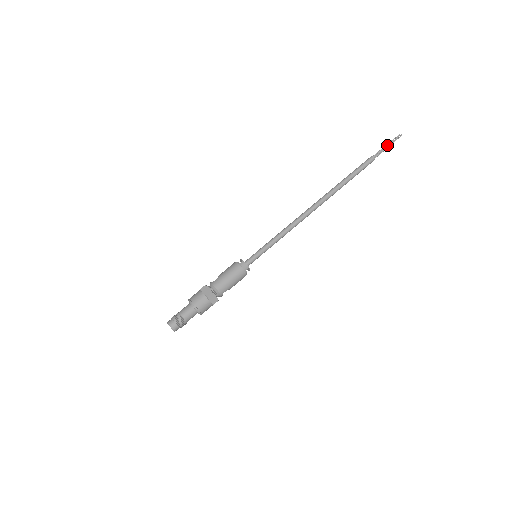
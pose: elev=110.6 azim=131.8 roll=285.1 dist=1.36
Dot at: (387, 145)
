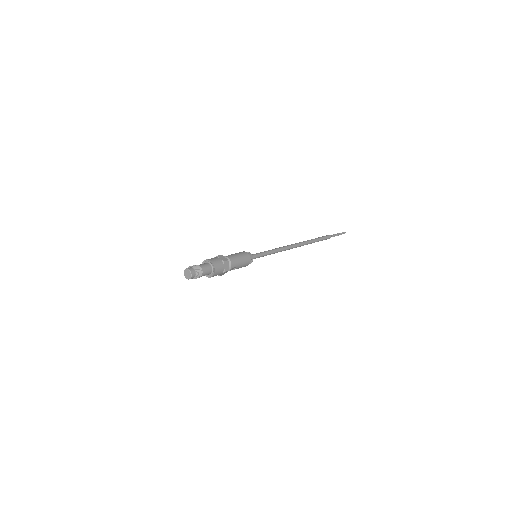
Dot at: (338, 233)
